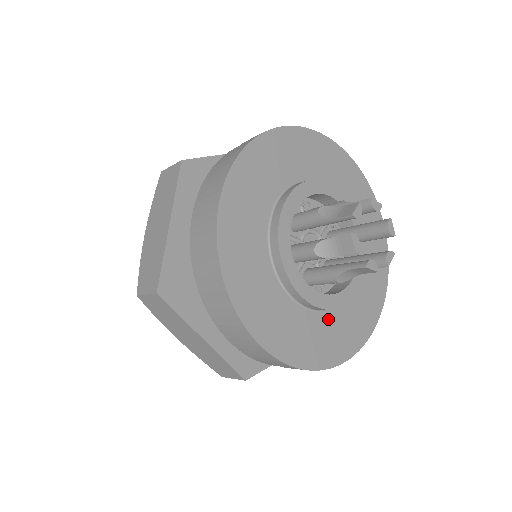
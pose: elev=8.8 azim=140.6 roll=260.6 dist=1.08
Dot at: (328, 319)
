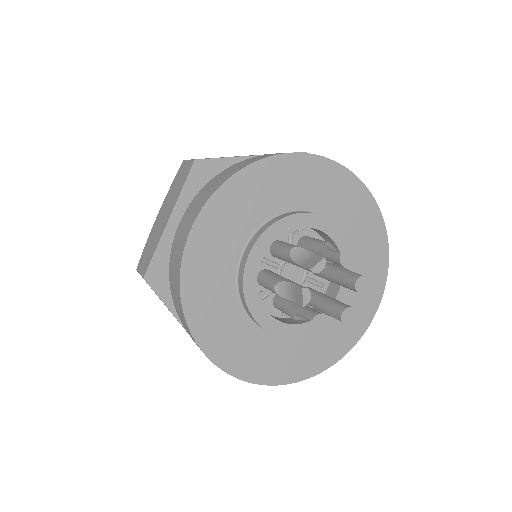
Dot at: occluded
